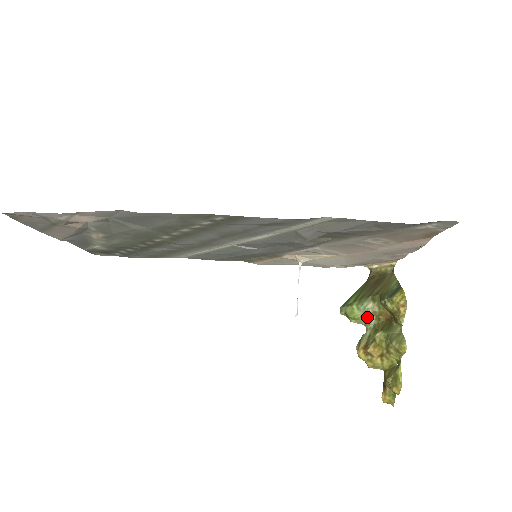
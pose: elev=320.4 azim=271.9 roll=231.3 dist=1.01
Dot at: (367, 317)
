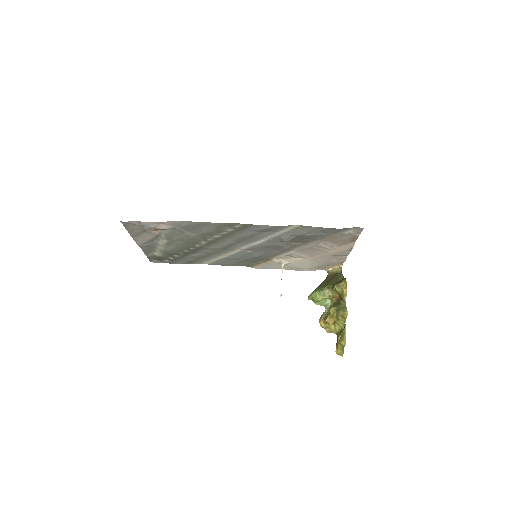
Dot at: (326, 301)
